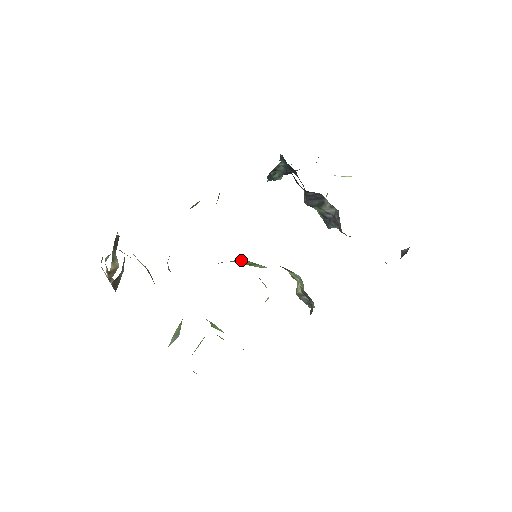
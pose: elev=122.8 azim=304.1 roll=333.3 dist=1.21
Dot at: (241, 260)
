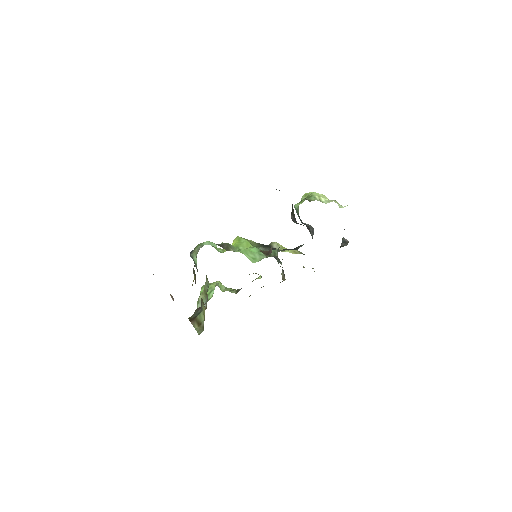
Dot at: occluded
